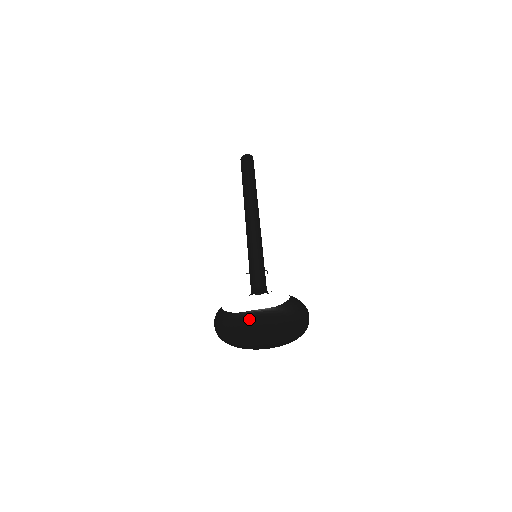
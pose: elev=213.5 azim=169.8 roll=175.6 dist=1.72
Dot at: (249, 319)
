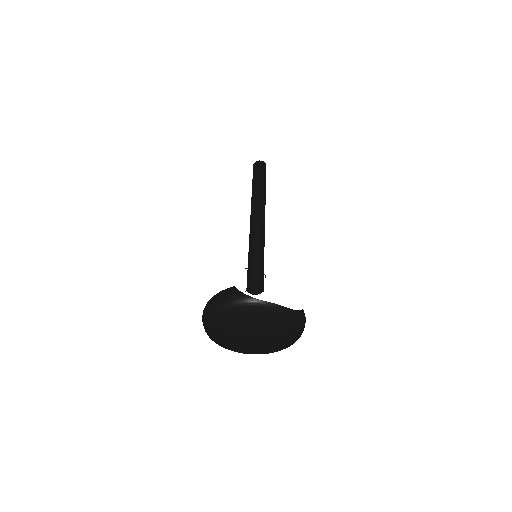
Dot at: (264, 311)
